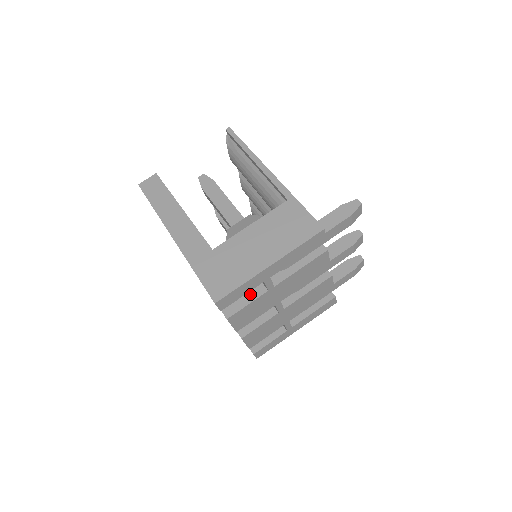
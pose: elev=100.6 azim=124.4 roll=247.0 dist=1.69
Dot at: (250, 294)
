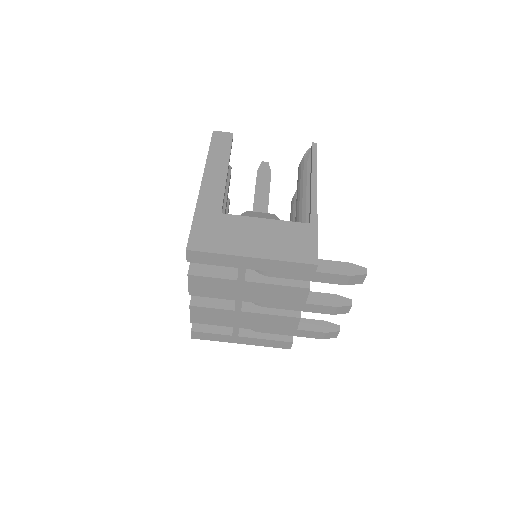
Dot at: (222, 271)
